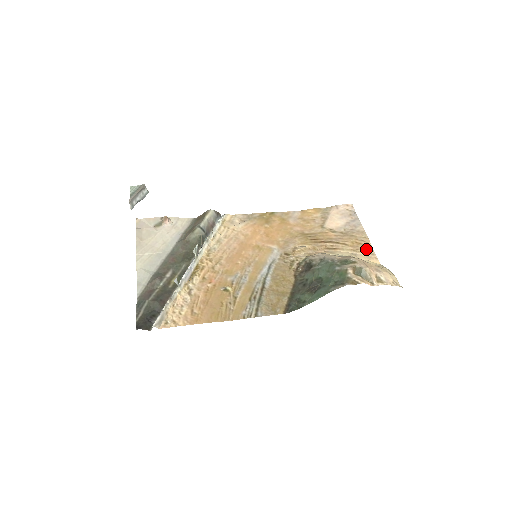
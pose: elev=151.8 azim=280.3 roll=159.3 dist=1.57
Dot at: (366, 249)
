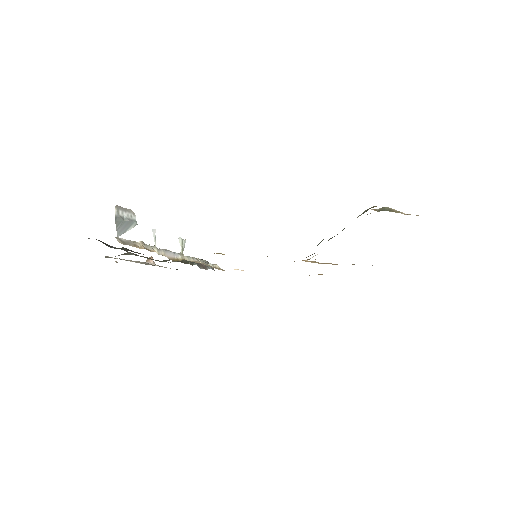
Dot at: occluded
